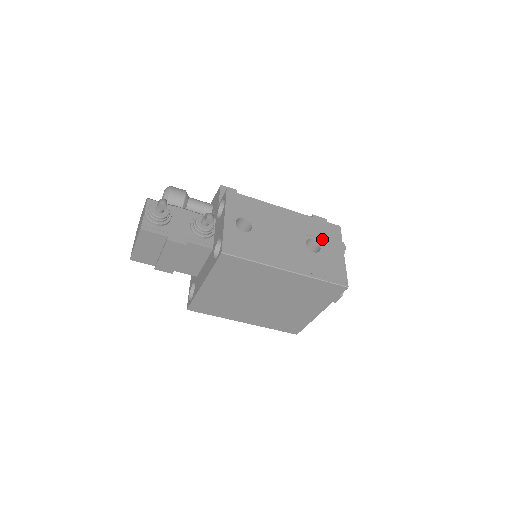
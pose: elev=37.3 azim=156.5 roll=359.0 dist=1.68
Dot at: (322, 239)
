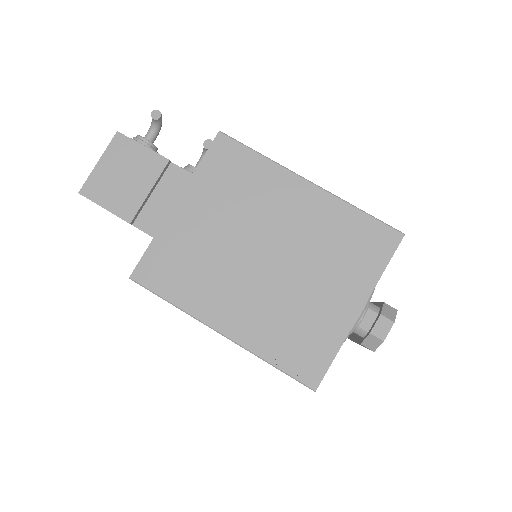
Dot at: occluded
